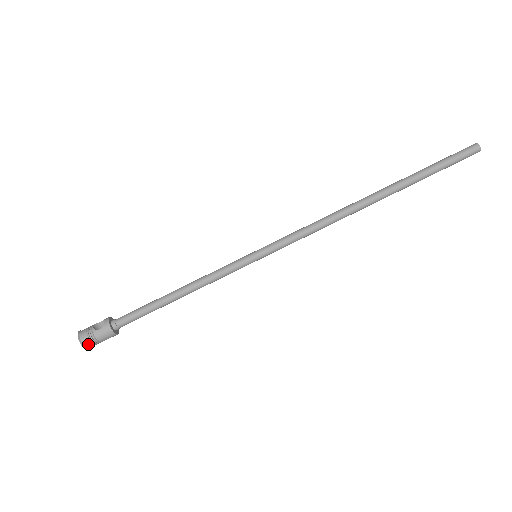
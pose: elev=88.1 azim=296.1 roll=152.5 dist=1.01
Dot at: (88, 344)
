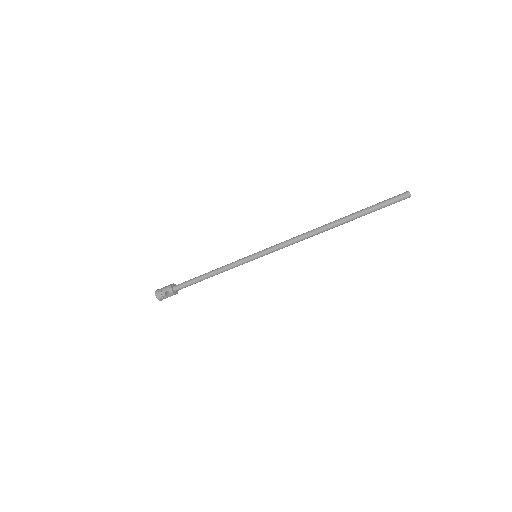
Dot at: occluded
